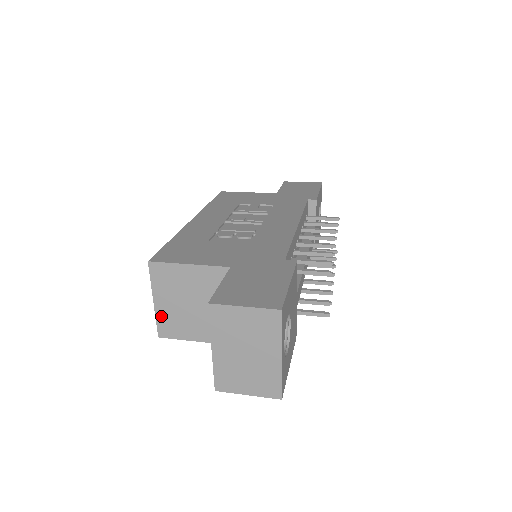
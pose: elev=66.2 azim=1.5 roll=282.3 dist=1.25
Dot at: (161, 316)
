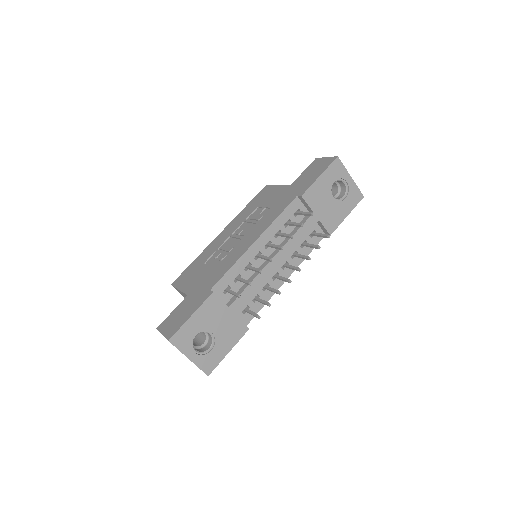
Dot at: occluded
